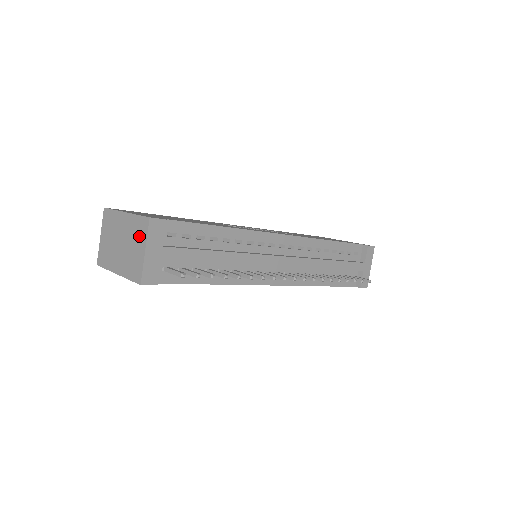
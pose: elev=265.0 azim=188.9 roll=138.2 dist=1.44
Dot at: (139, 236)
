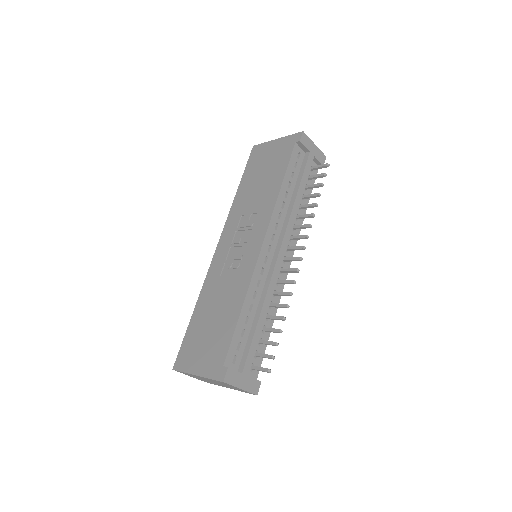
Dot at: occluded
